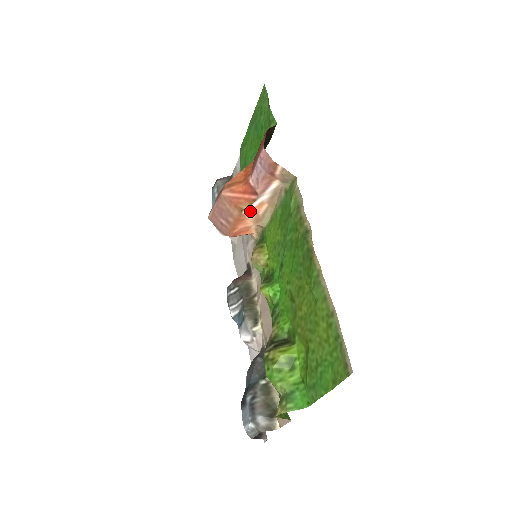
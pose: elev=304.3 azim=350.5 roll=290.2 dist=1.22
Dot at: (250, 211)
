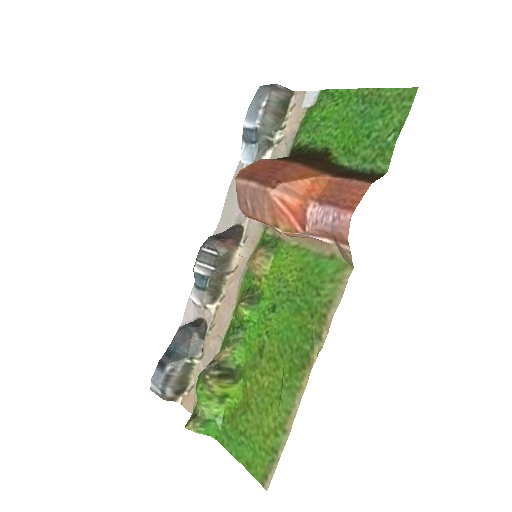
Dot at: (284, 232)
